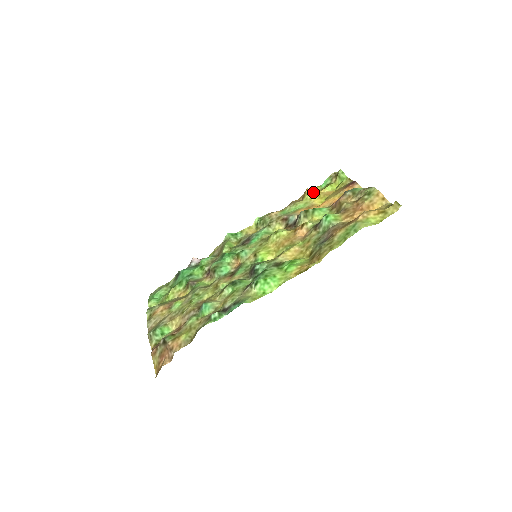
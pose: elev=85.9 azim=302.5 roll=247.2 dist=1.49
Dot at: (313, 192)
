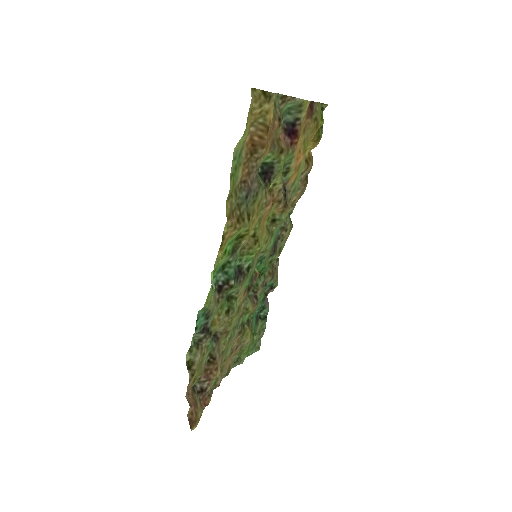
Dot at: occluded
